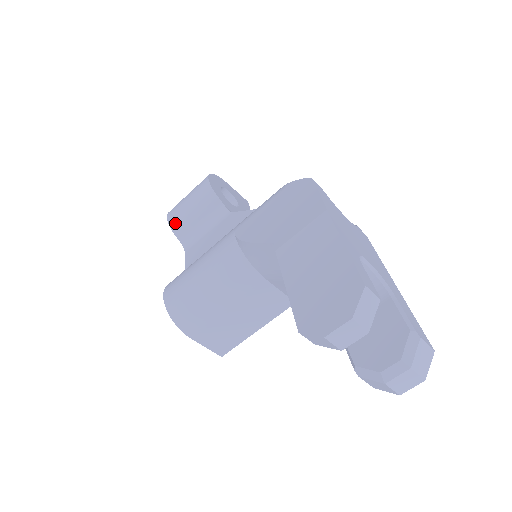
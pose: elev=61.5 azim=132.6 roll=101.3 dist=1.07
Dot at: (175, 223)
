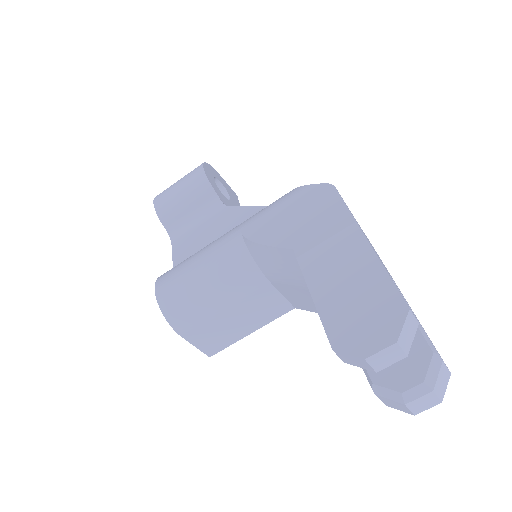
Dot at: (163, 210)
